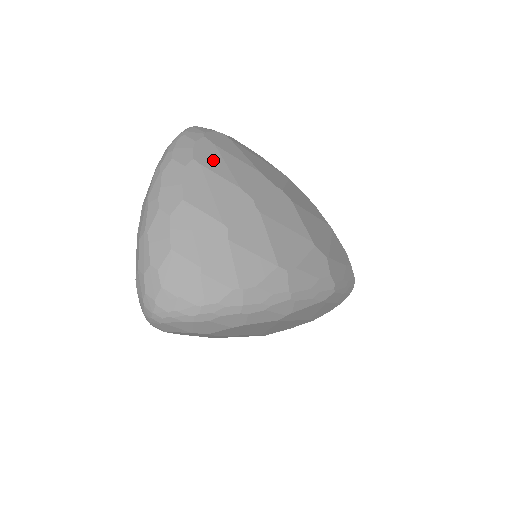
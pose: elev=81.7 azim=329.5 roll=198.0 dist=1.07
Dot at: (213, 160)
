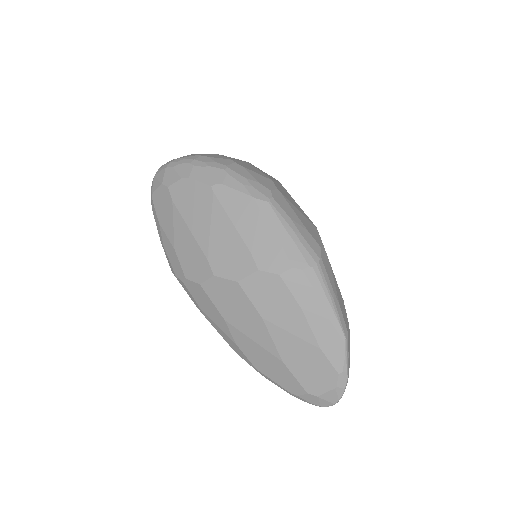
Dot at: occluded
